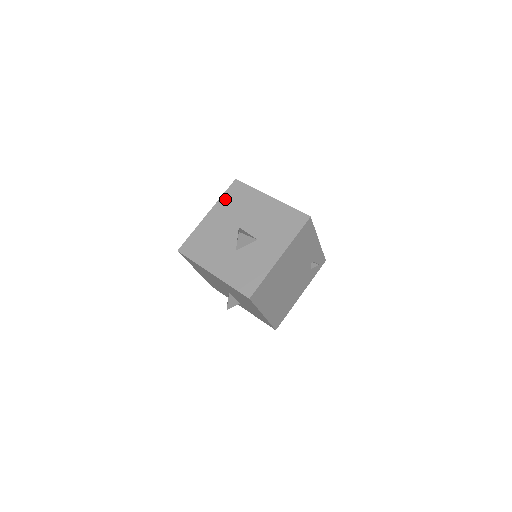
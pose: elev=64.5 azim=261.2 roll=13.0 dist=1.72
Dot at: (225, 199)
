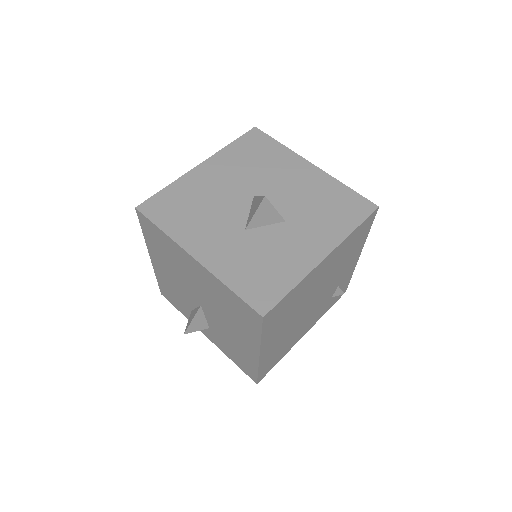
Dot at: (234, 149)
